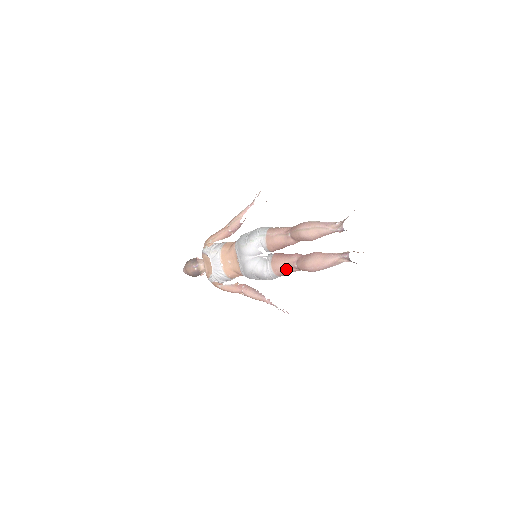
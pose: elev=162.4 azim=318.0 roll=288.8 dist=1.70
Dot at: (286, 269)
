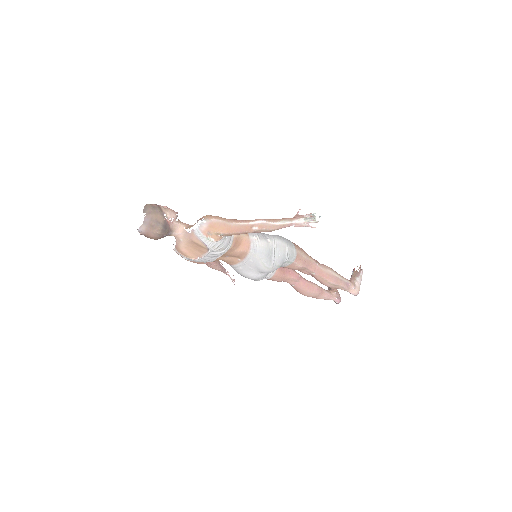
Dot at: (281, 281)
